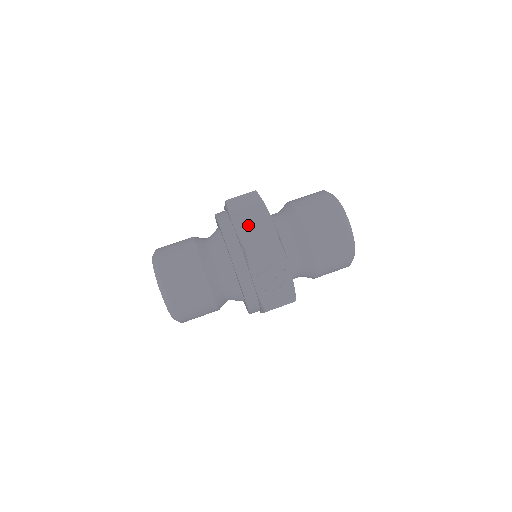
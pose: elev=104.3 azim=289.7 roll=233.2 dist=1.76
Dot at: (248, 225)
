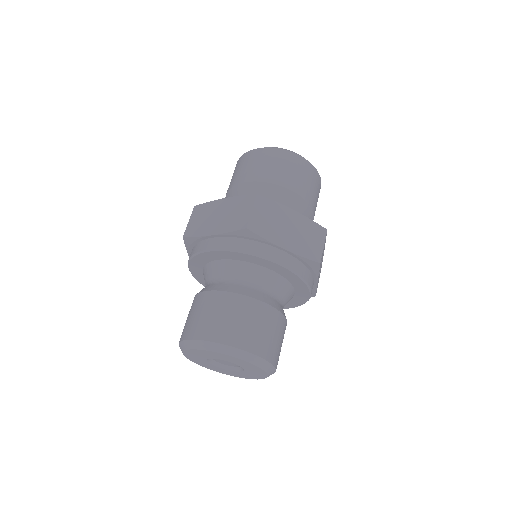
Dot at: (294, 238)
